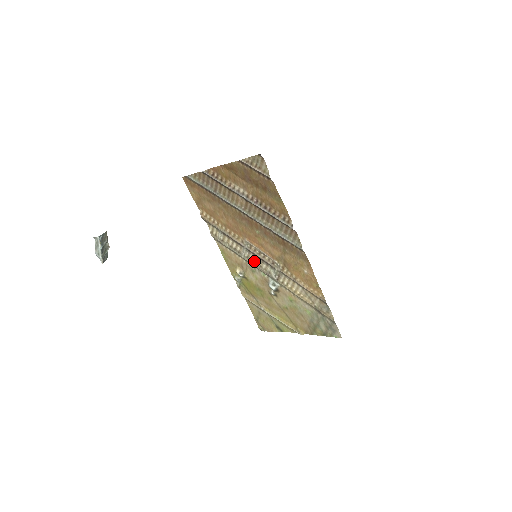
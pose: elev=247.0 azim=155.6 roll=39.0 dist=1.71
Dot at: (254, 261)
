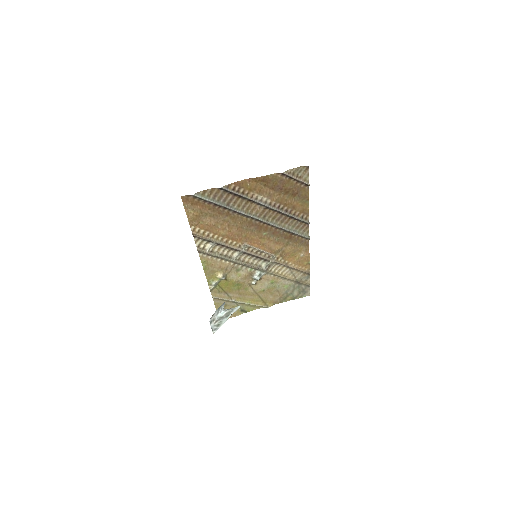
Dot at: (245, 261)
